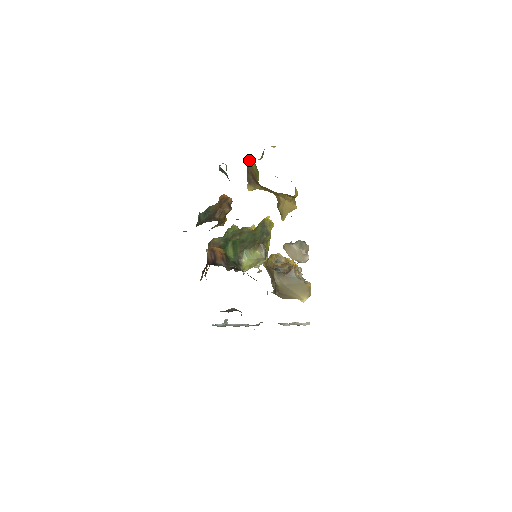
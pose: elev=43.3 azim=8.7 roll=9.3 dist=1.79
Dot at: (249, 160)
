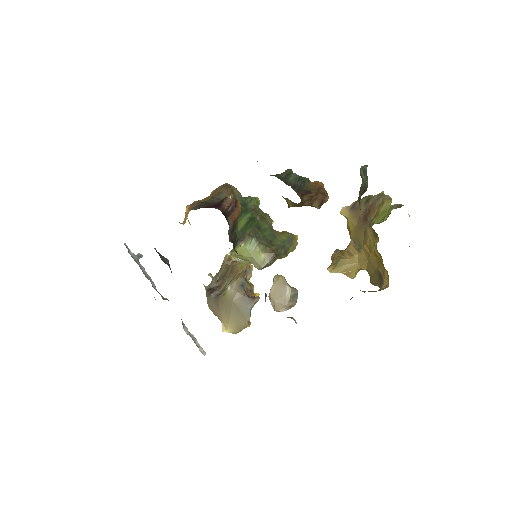
Dot at: (383, 195)
